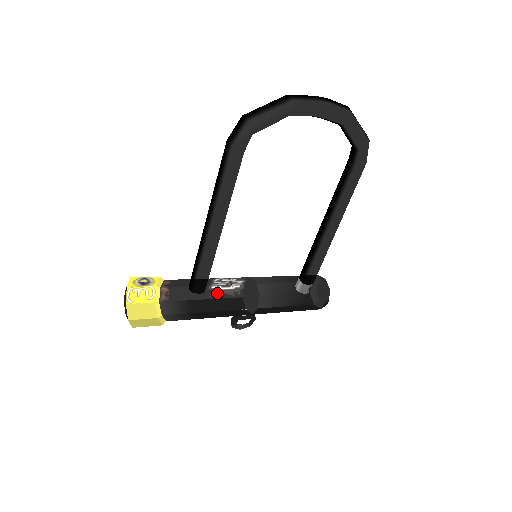
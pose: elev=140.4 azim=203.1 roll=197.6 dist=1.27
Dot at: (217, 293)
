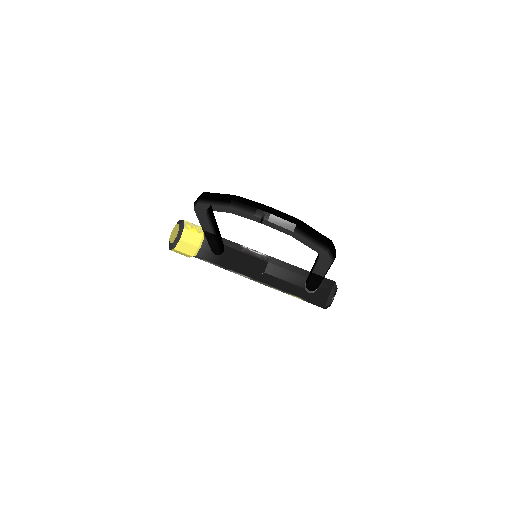
Dot at: (247, 251)
